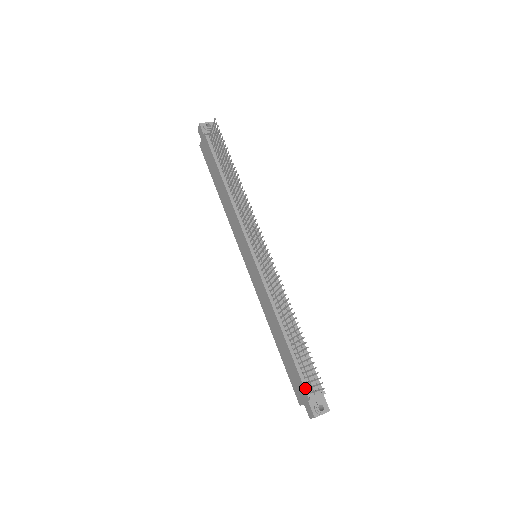
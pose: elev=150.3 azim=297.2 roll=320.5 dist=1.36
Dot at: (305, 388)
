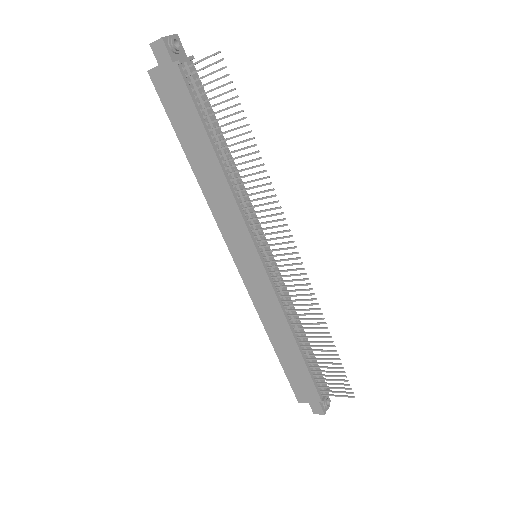
Dot at: (318, 393)
